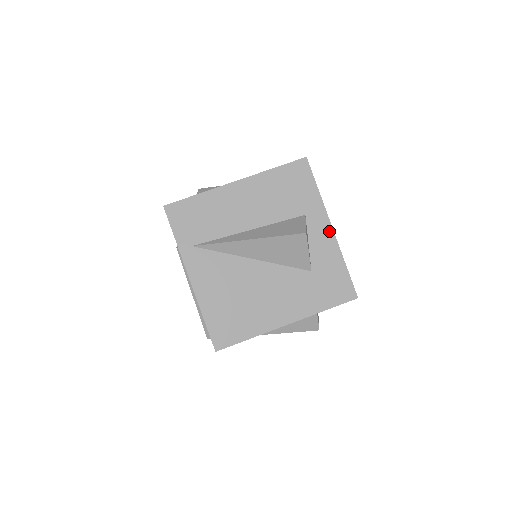
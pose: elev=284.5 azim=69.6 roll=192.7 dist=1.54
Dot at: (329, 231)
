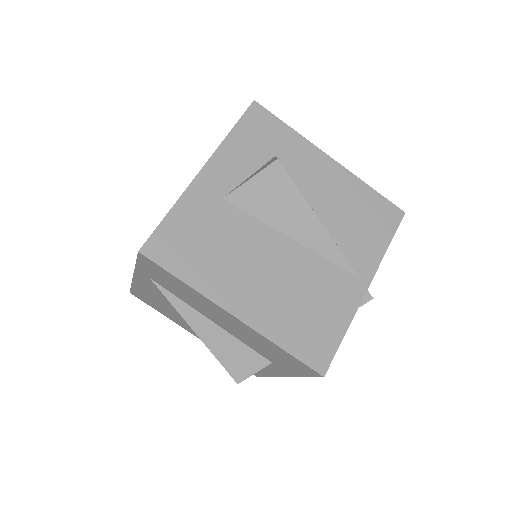
Dot at: (279, 374)
